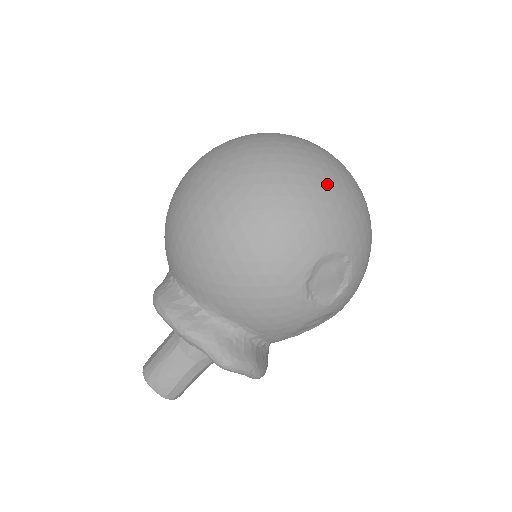
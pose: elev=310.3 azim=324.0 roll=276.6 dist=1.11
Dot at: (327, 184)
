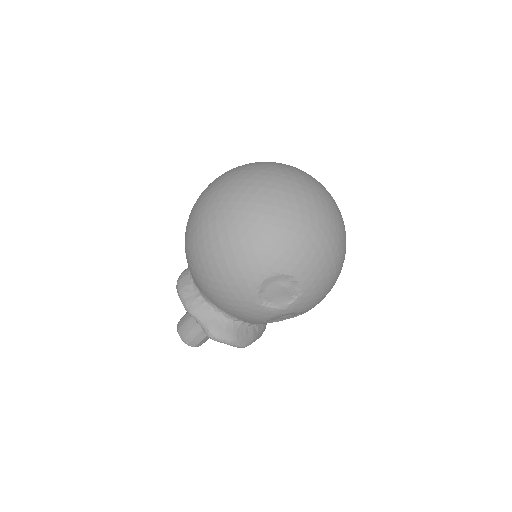
Dot at: (281, 221)
